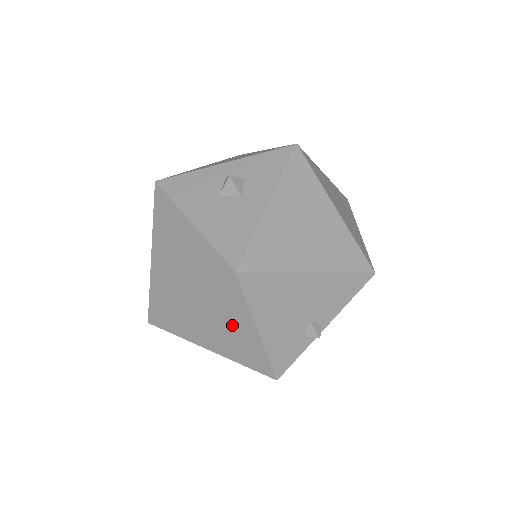
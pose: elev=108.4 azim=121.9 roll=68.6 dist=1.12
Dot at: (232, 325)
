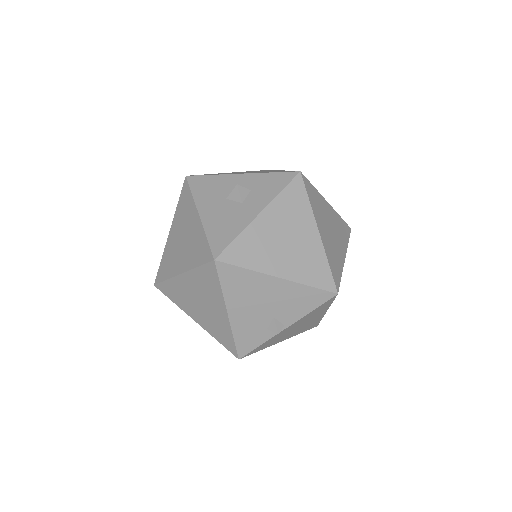
Dot at: (210, 303)
